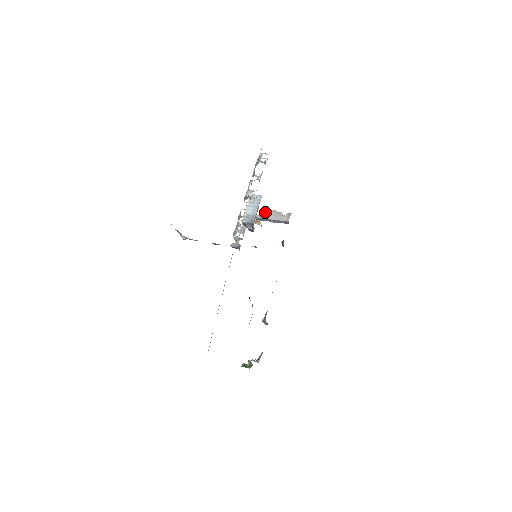
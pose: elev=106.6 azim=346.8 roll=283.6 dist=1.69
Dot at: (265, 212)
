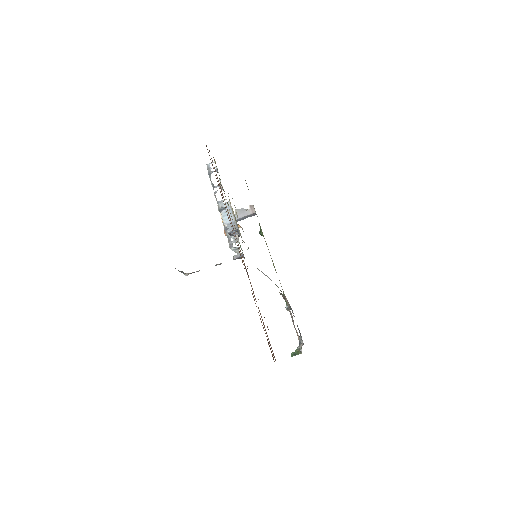
Dot at: occluded
